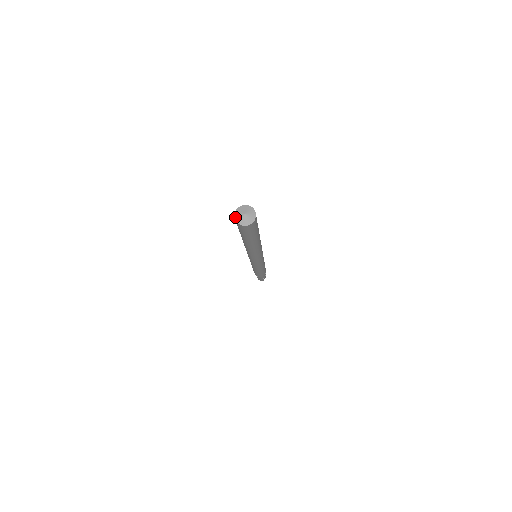
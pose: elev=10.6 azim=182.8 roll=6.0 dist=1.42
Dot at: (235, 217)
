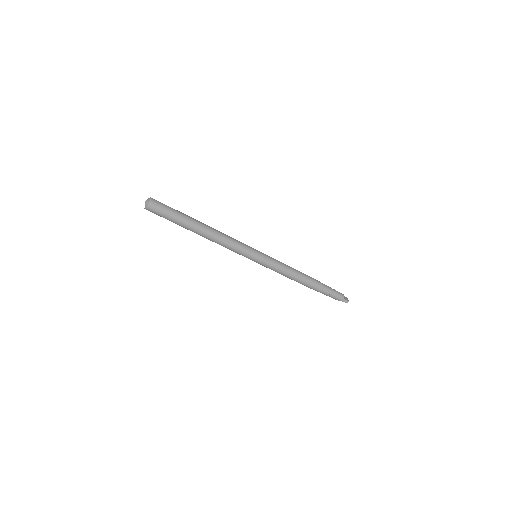
Dot at: (144, 208)
